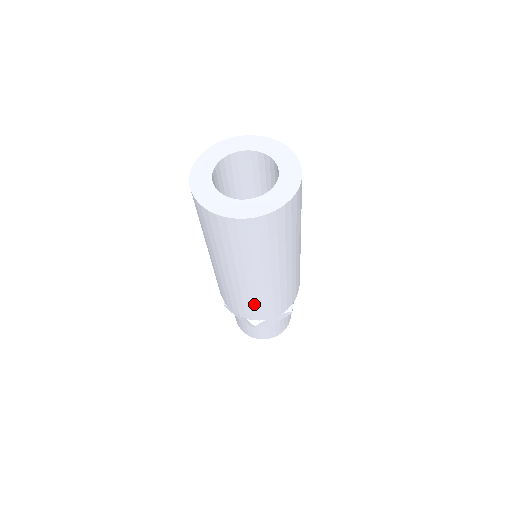
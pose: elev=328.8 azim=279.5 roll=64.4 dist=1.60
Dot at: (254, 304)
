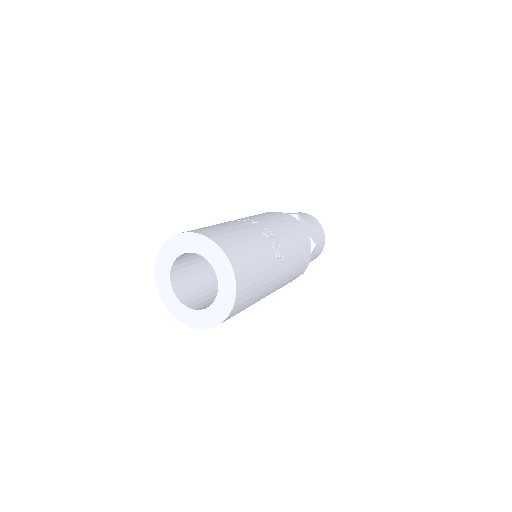
Dot at: occluded
